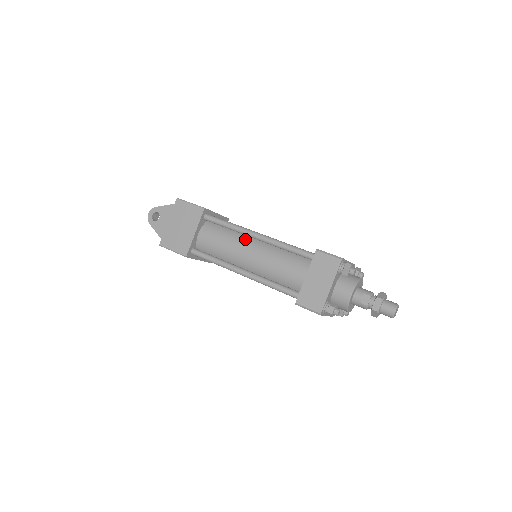
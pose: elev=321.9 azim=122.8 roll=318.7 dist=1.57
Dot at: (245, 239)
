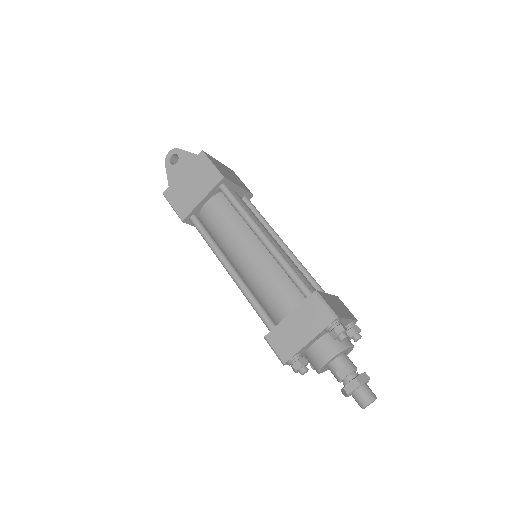
Dot at: (250, 234)
